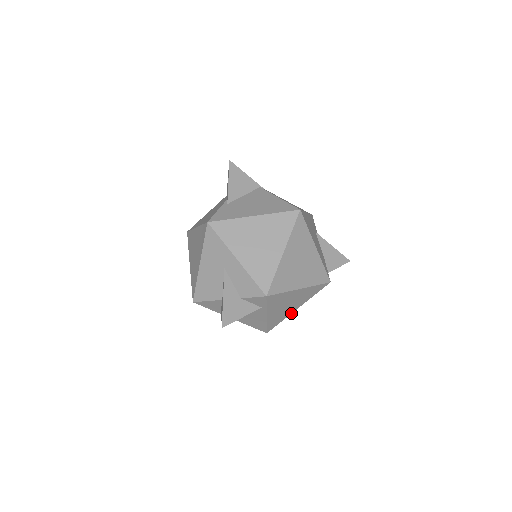
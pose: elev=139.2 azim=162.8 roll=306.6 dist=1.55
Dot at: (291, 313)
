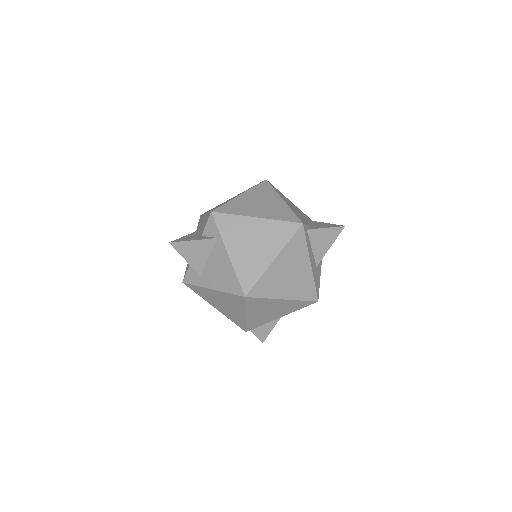
Dot at: (268, 267)
